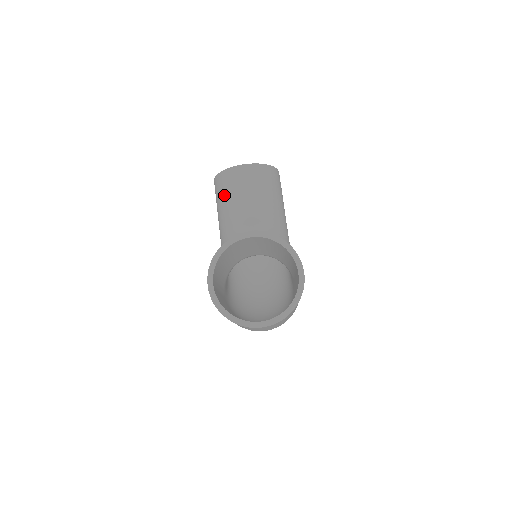
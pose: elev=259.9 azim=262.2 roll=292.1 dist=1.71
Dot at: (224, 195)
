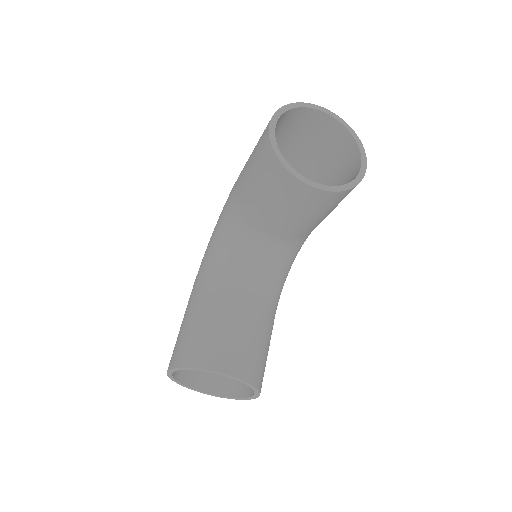
Dot at: (263, 184)
